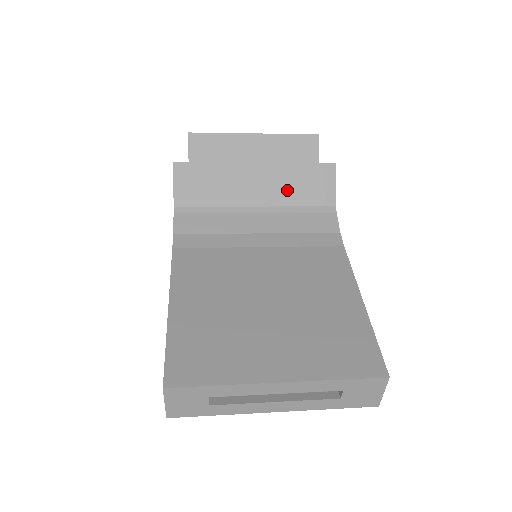
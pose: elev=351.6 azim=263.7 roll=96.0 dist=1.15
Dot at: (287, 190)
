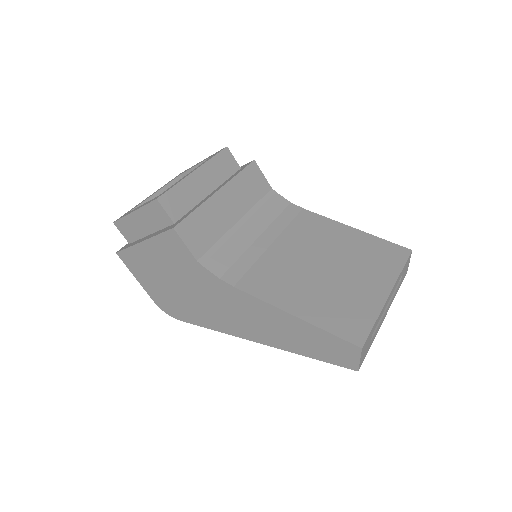
Dot at: (245, 197)
